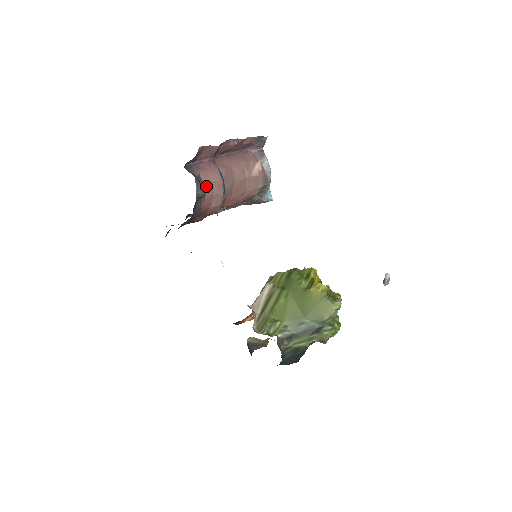
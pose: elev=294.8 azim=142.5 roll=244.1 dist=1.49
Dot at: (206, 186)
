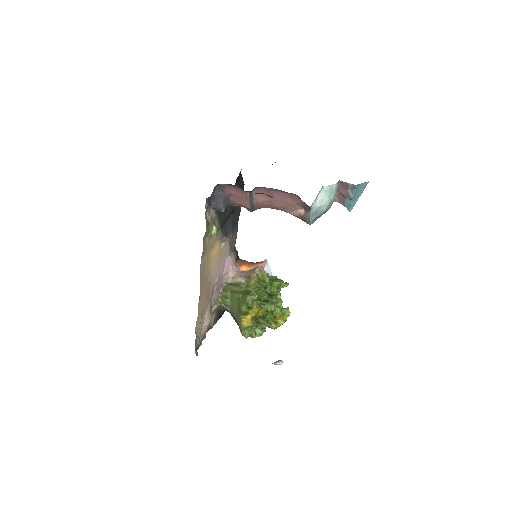
Dot at: (234, 202)
